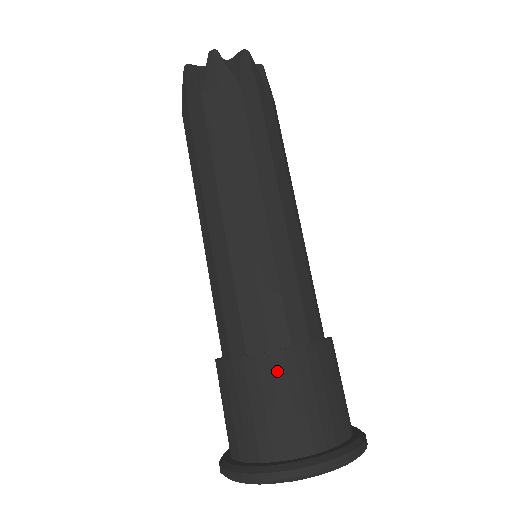
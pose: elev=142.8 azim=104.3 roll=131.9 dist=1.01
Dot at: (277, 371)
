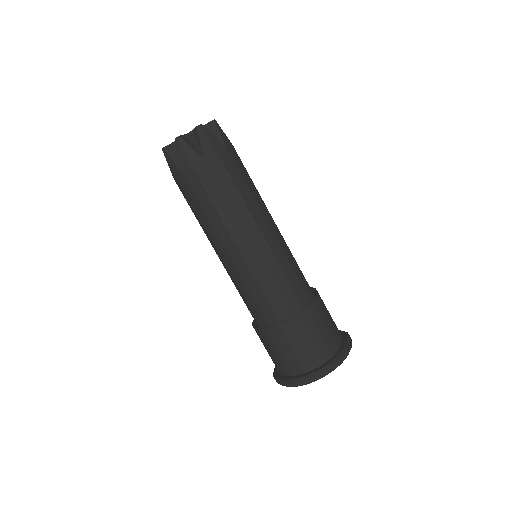
Dot at: (312, 316)
